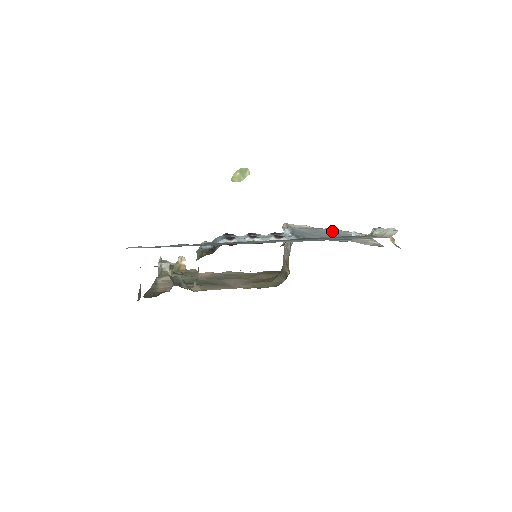
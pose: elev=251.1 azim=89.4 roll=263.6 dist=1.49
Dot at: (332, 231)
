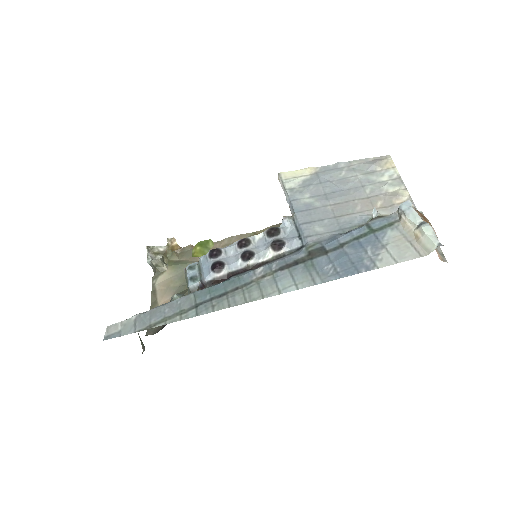
Dot at: (344, 174)
